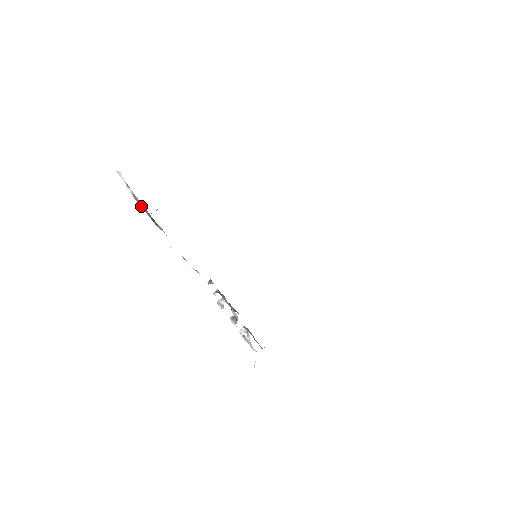
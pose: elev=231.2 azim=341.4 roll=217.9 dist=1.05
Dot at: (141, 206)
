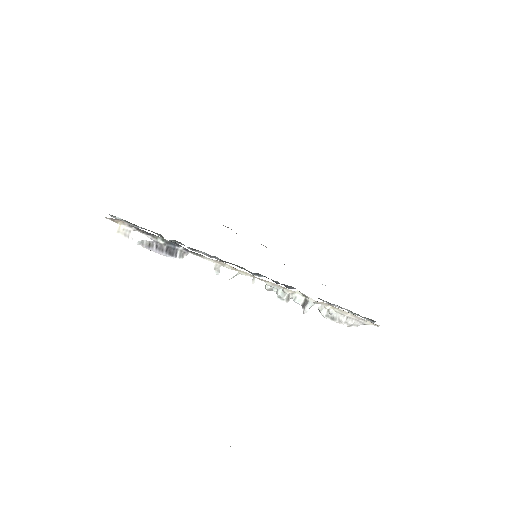
Dot at: (153, 250)
